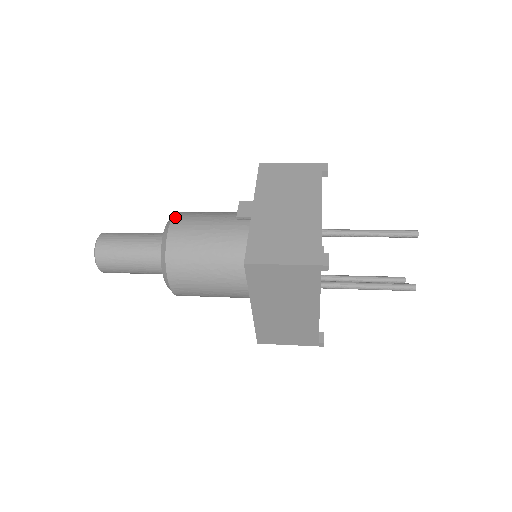
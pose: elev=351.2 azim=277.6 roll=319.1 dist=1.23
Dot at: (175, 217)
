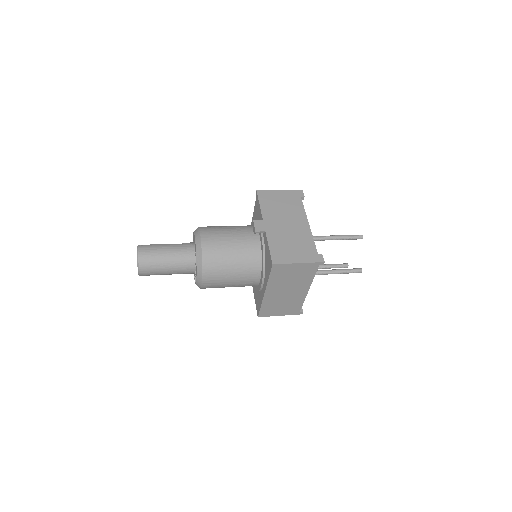
Dot at: (202, 232)
